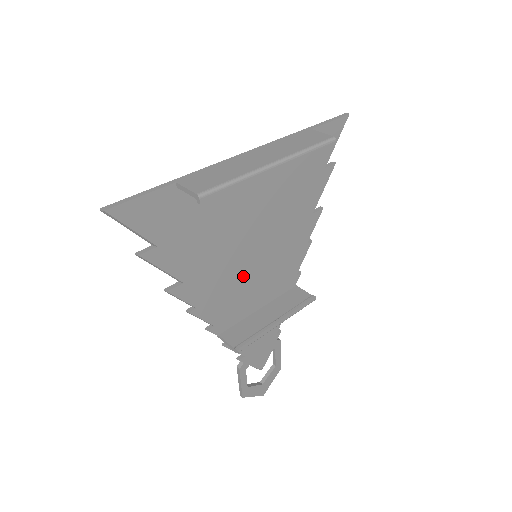
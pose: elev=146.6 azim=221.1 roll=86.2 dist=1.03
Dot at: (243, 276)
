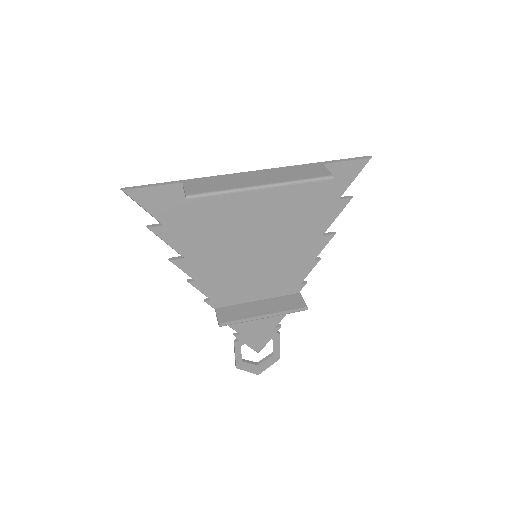
Dot at: (242, 269)
